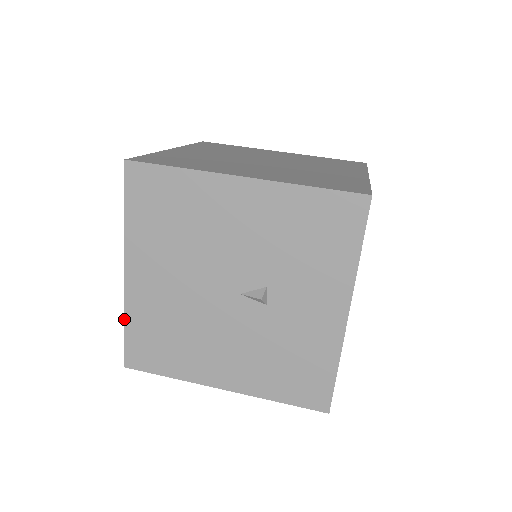
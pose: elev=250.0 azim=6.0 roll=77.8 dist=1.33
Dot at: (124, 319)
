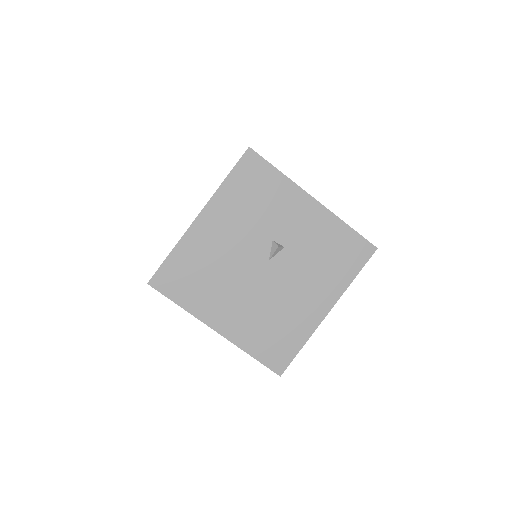
Dot at: (247, 353)
